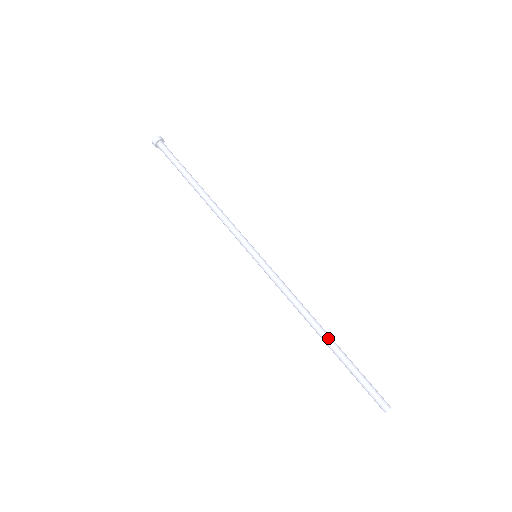
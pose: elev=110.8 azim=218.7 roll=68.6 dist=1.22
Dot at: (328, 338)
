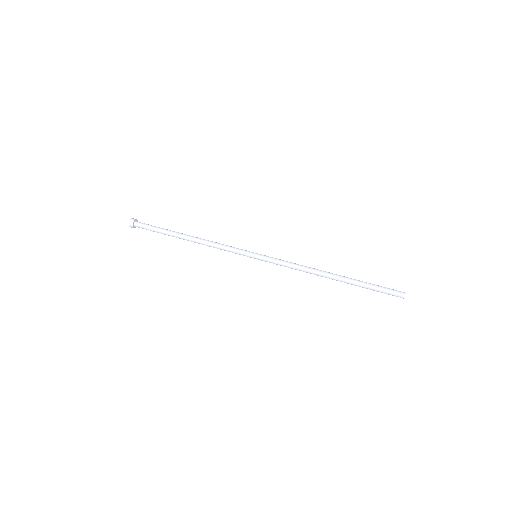
Dot at: (338, 278)
